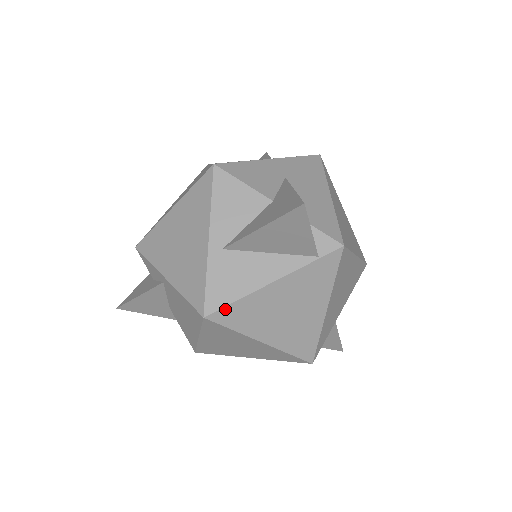
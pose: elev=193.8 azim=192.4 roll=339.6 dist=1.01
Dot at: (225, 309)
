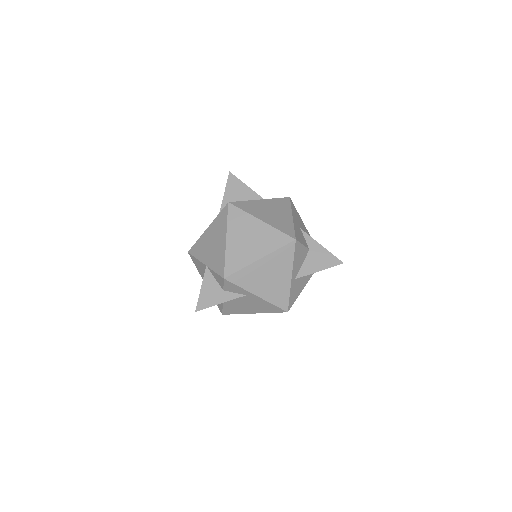
Dot at: (292, 304)
